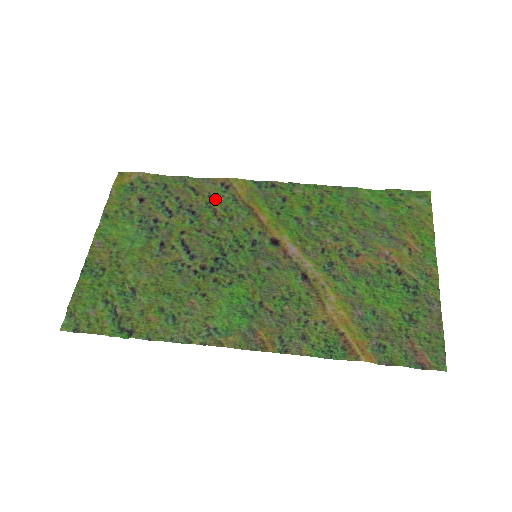
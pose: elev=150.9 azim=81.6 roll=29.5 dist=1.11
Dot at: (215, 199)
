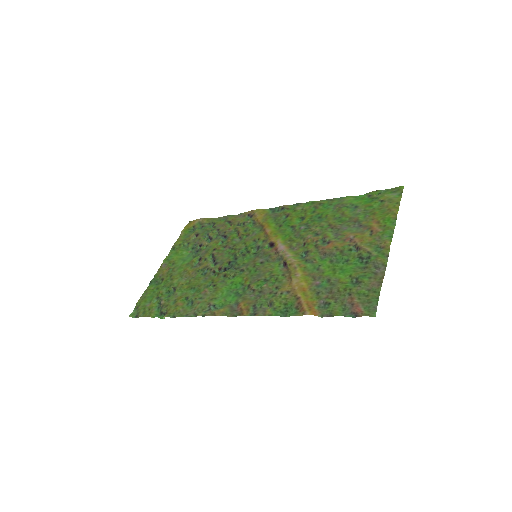
Dot at: (242, 226)
